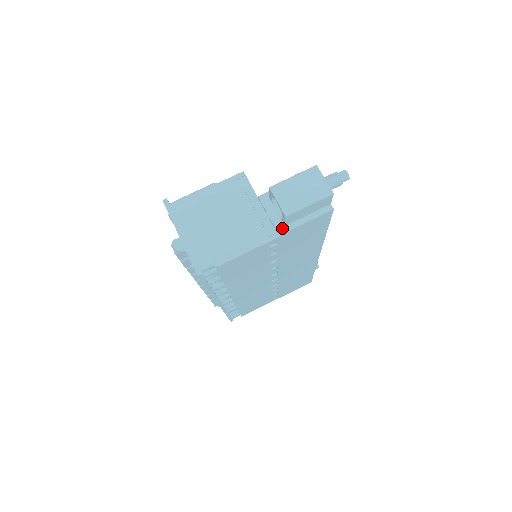
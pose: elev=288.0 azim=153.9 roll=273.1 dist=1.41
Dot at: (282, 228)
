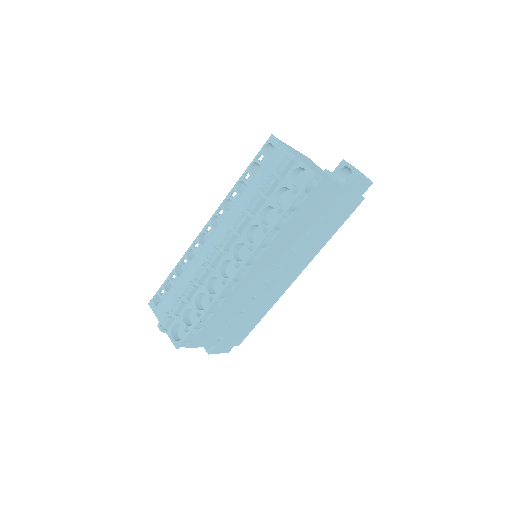
Dot at: (347, 187)
